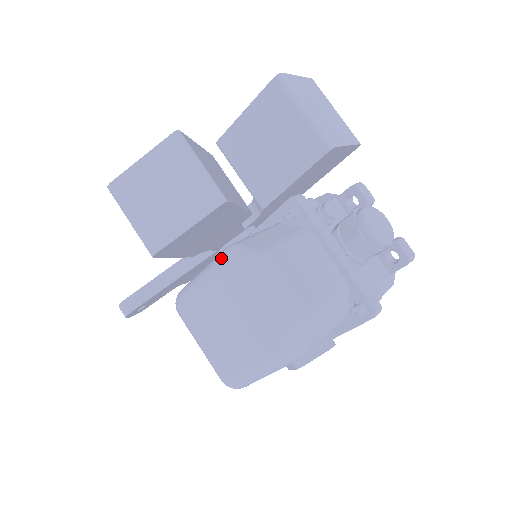
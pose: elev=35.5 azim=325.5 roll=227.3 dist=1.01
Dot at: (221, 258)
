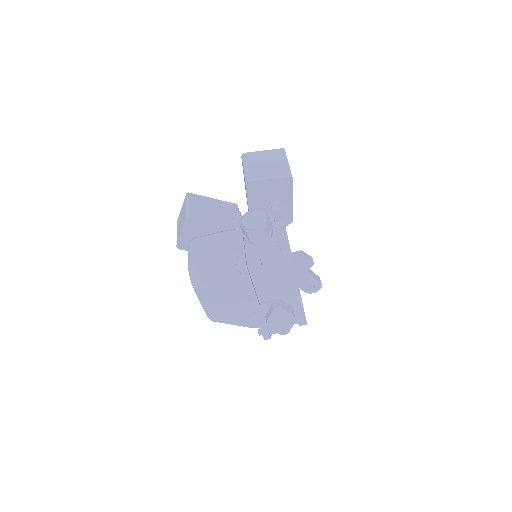
Dot at: occluded
